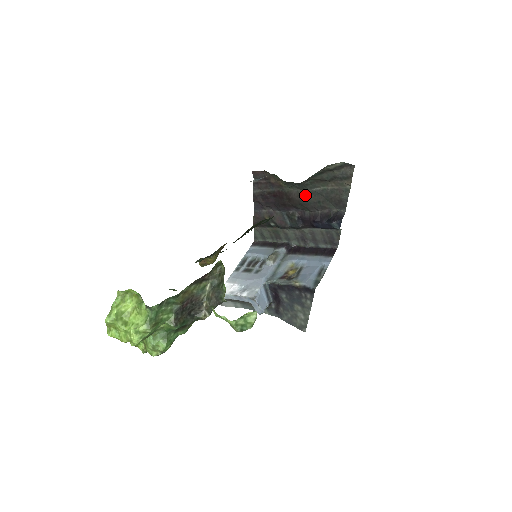
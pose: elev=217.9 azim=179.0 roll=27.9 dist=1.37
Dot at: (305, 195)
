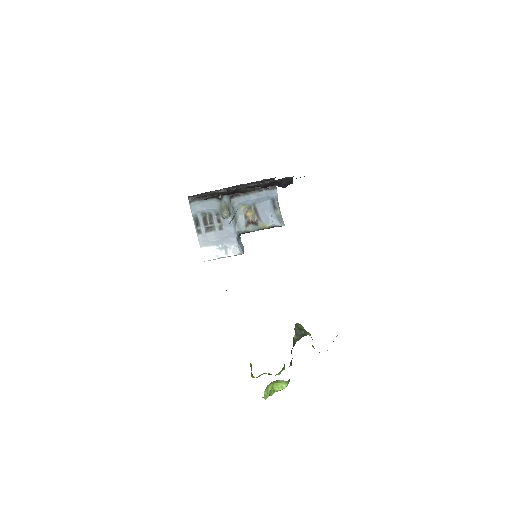
Dot at: (261, 188)
